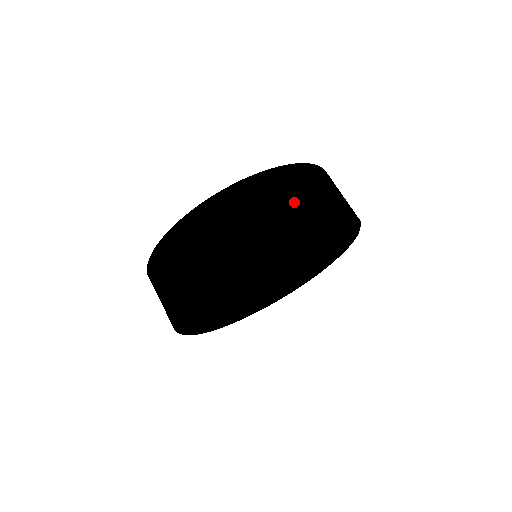
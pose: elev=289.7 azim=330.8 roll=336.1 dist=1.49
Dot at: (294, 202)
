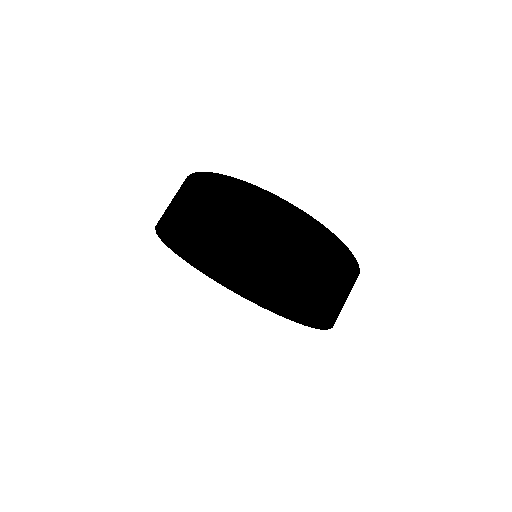
Dot at: (339, 291)
